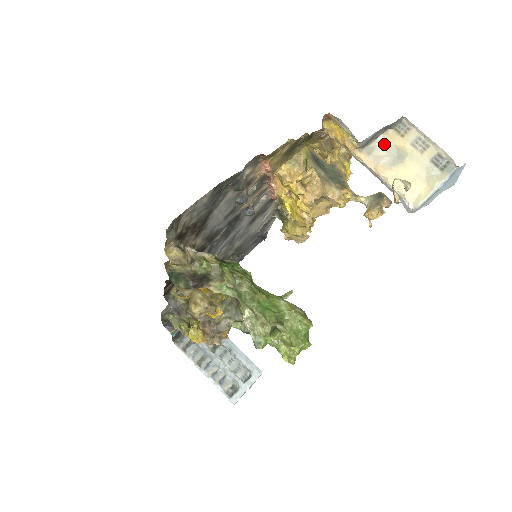
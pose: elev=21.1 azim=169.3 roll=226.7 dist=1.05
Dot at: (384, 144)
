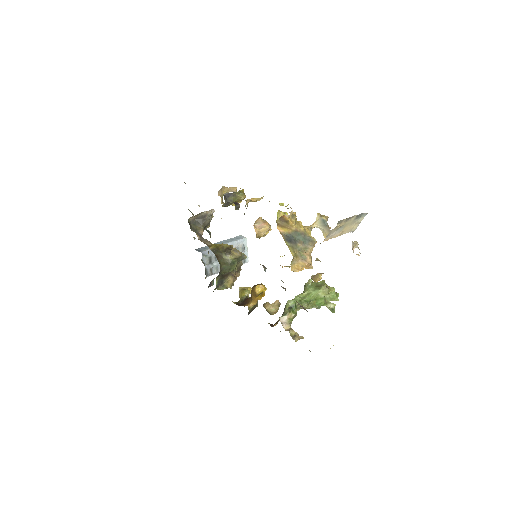
Dot at: (333, 231)
